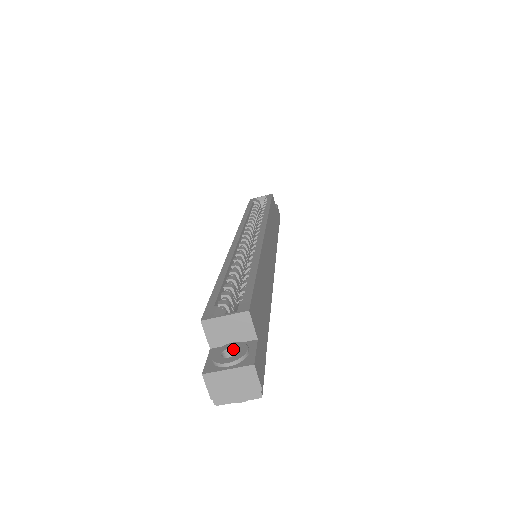
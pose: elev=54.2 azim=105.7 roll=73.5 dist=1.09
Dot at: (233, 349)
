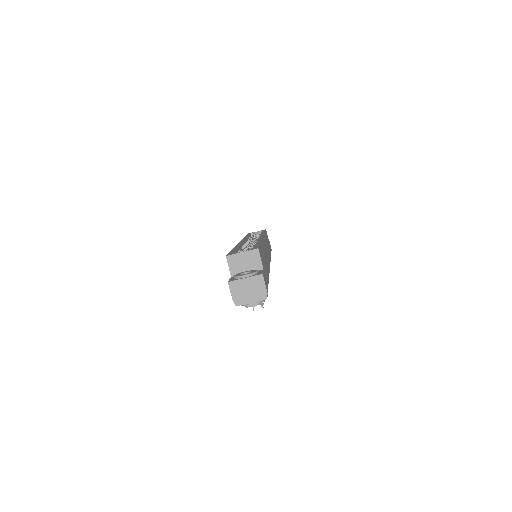
Dot at: occluded
